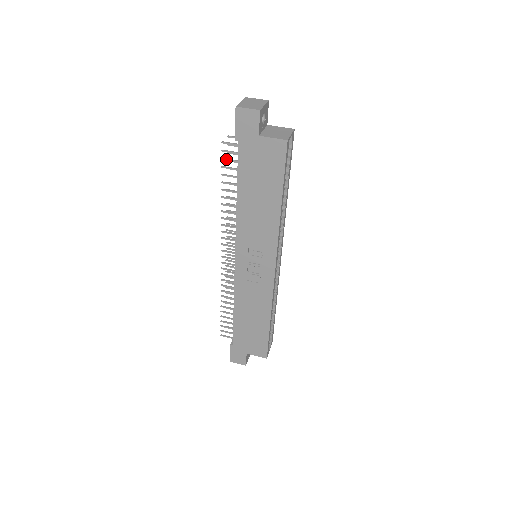
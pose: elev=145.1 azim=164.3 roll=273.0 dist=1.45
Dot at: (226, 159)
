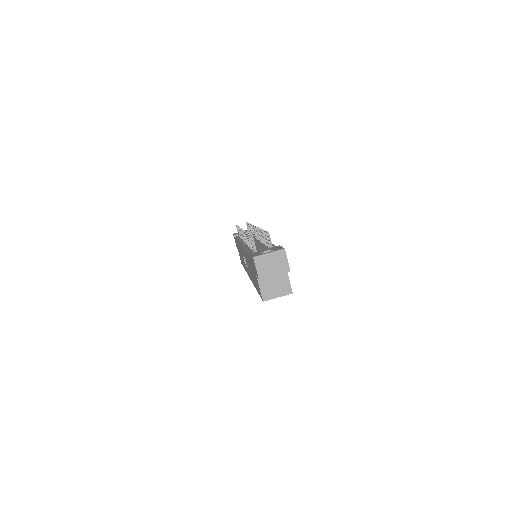
Dot at: (251, 240)
